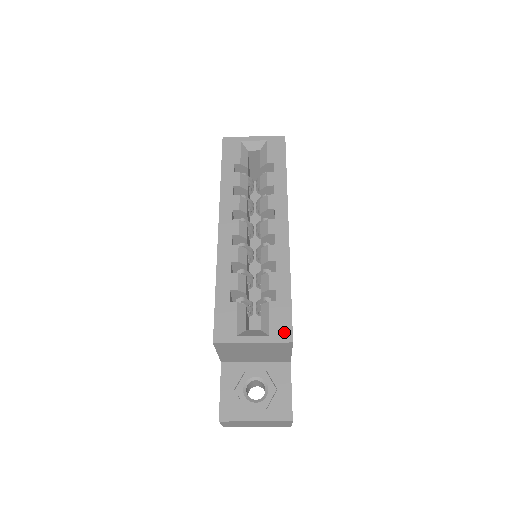
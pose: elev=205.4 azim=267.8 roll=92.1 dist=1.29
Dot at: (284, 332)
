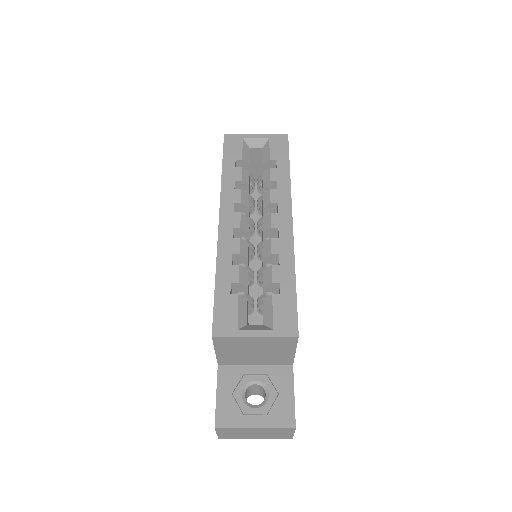
Dot at: (289, 326)
